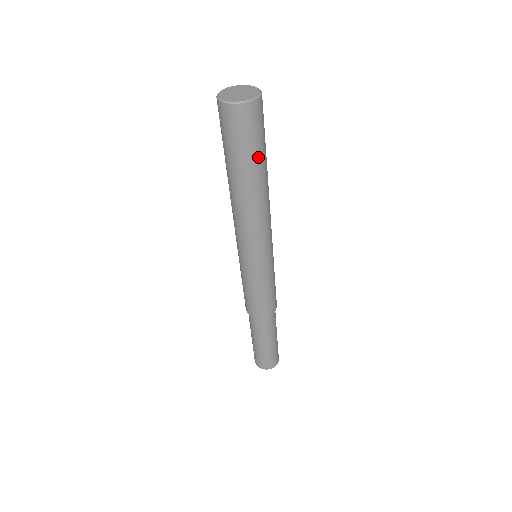
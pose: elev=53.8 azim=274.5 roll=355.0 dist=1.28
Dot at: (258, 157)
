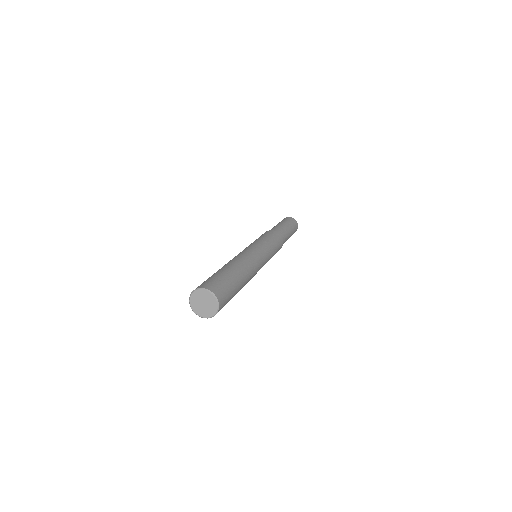
Dot at: (235, 292)
